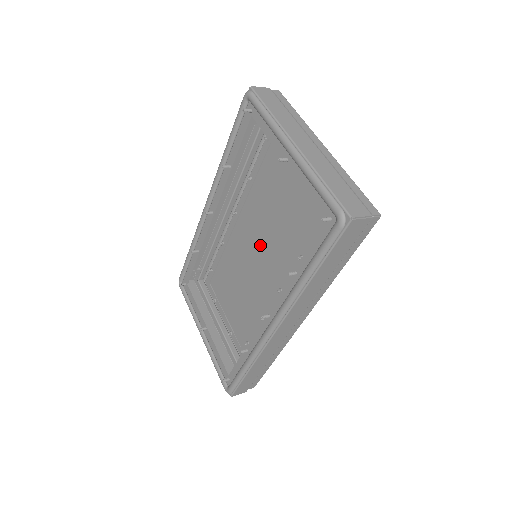
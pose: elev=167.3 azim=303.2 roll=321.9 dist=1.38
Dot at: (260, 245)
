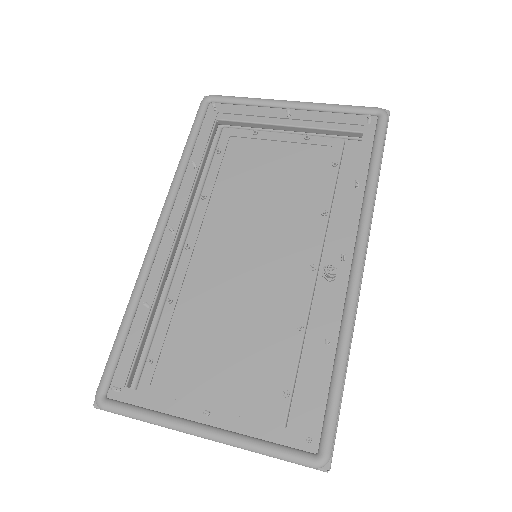
Dot at: (250, 249)
